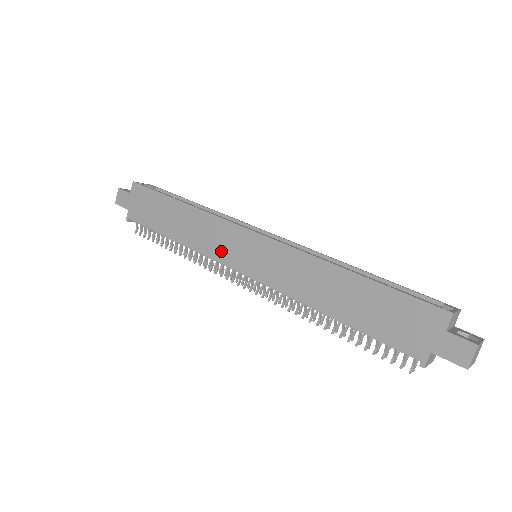
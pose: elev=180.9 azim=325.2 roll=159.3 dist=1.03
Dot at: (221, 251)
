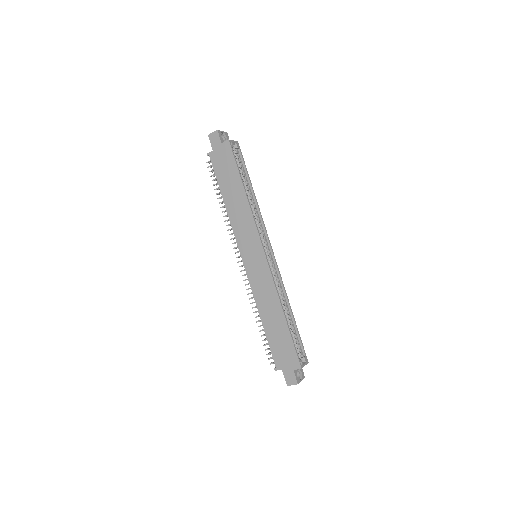
Dot at: (242, 239)
